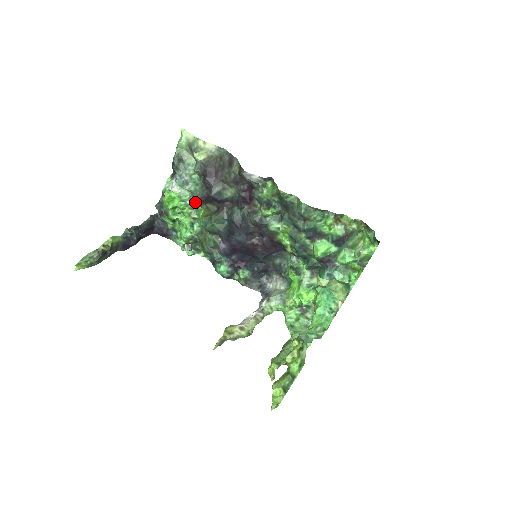
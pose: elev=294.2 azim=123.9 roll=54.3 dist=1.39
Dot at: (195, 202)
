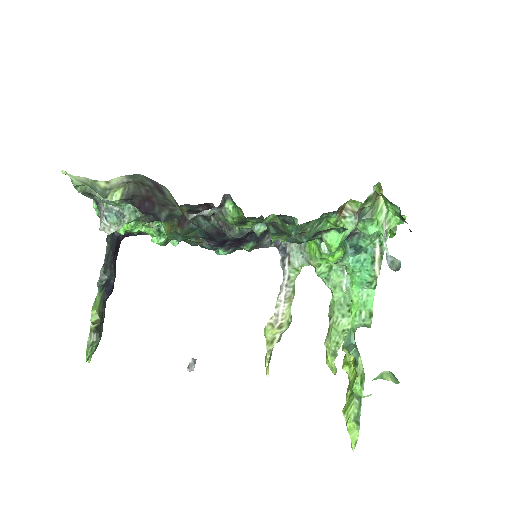
Dot at: occluded
